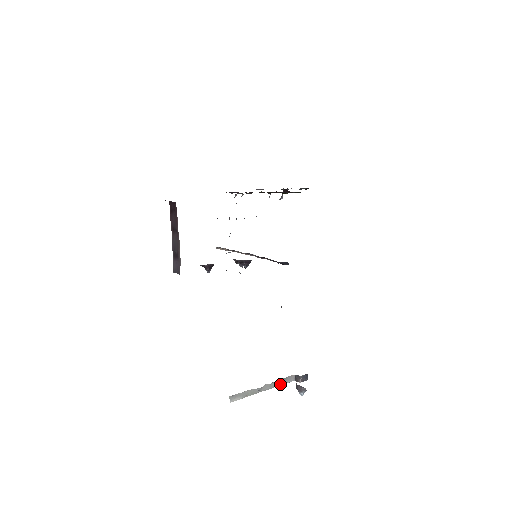
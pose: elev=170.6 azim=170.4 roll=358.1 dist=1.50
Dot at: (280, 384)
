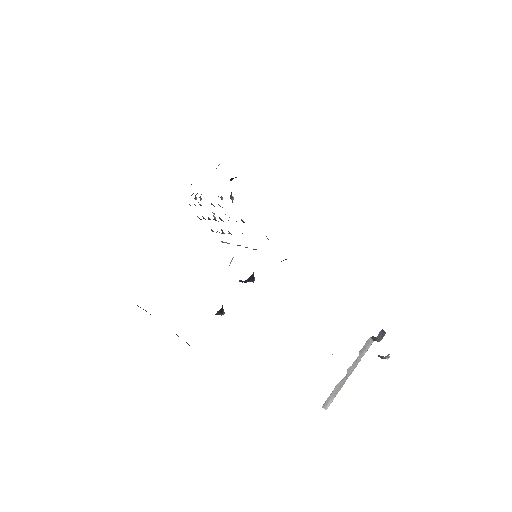
Dot at: (362, 356)
